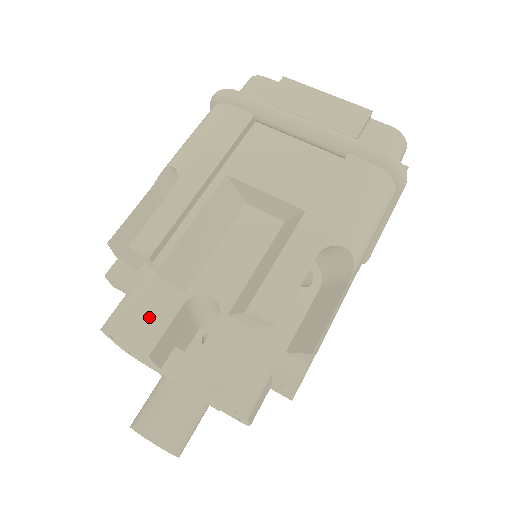
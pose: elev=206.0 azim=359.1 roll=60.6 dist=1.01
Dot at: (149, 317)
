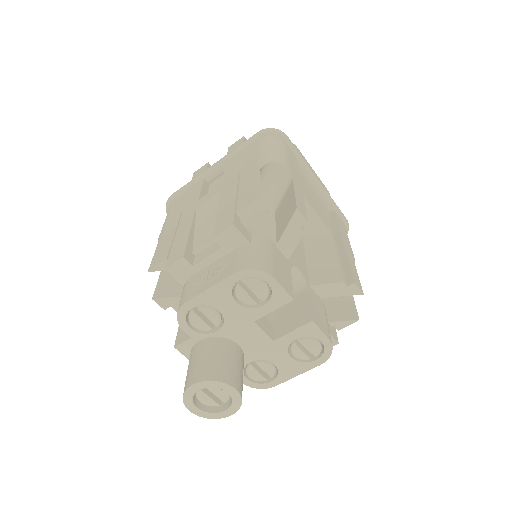
Dot at: (282, 270)
